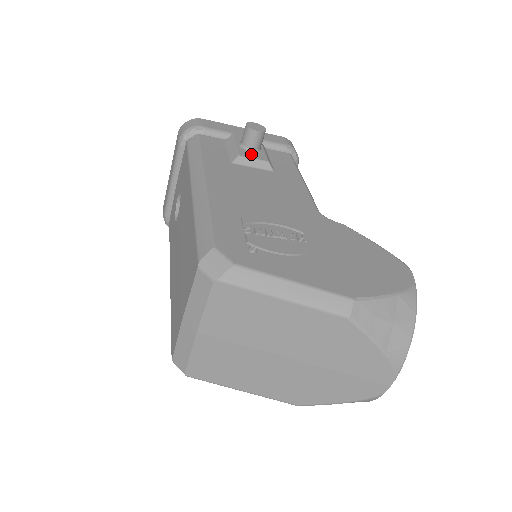
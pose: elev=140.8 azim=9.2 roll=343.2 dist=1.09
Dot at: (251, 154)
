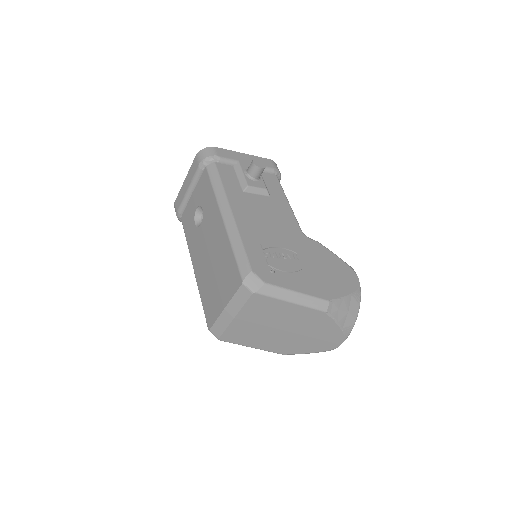
Dot at: (255, 183)
